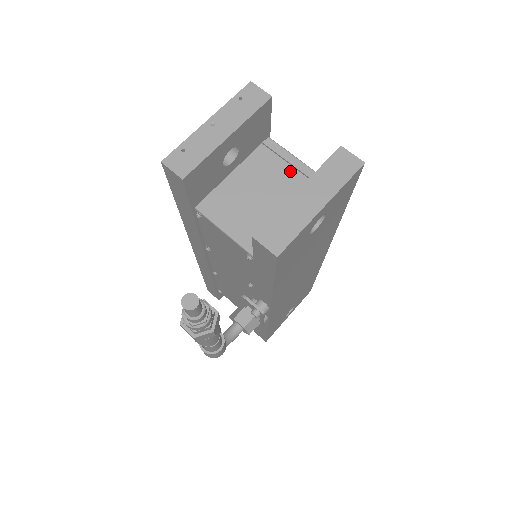
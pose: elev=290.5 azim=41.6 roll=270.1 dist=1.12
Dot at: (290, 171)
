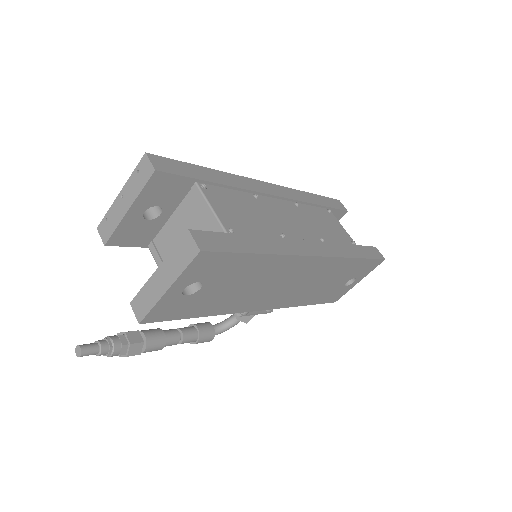
Dot at: (205, 220)
